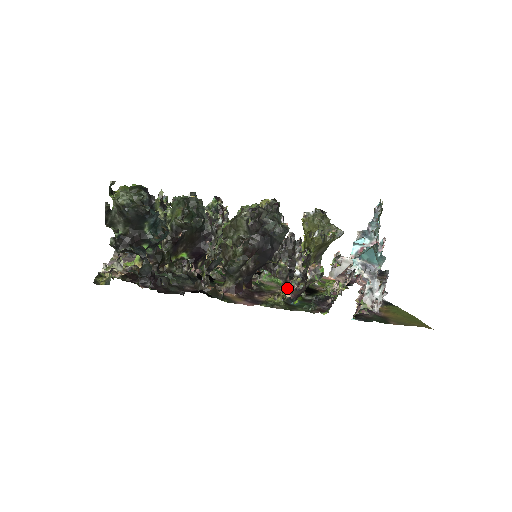
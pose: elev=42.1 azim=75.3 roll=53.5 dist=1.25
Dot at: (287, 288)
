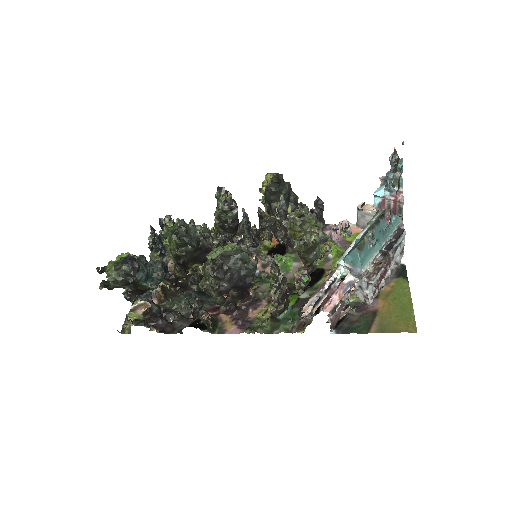
Dot at: occluded
